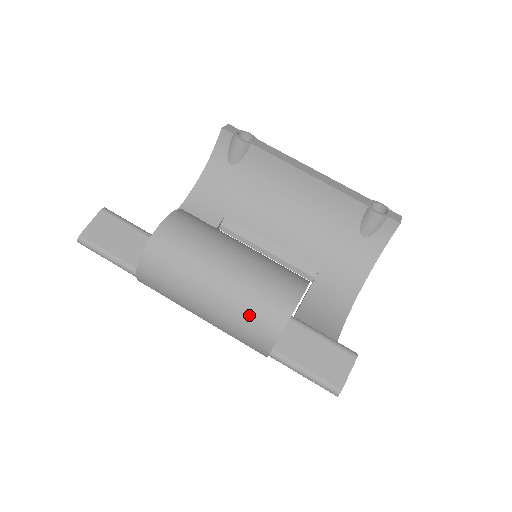
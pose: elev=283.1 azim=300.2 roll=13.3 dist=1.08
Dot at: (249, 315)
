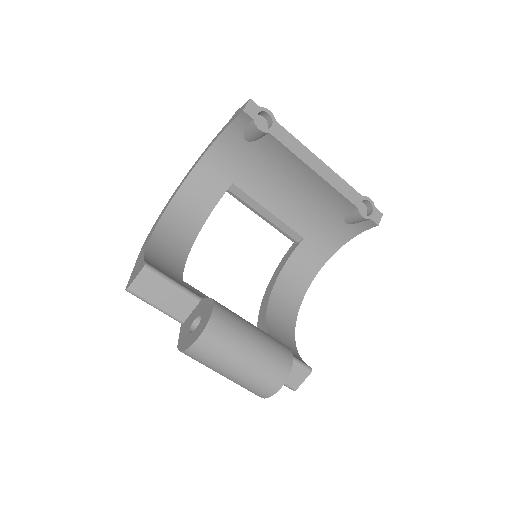
Dot at: (251, 388)
